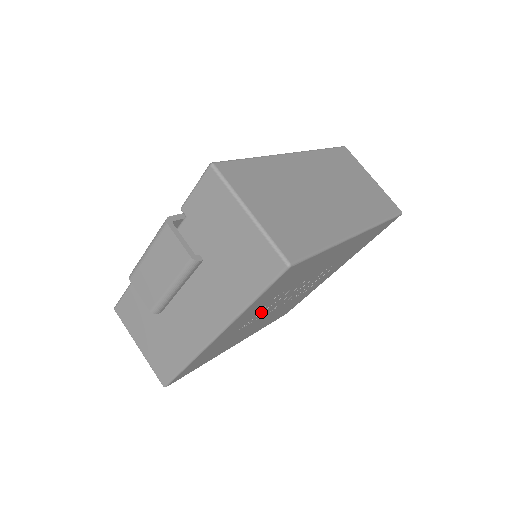
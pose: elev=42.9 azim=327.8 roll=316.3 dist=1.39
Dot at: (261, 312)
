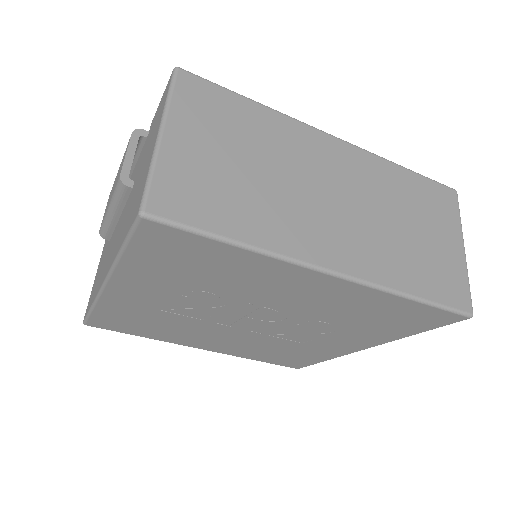
Dot at: (191, 306)
